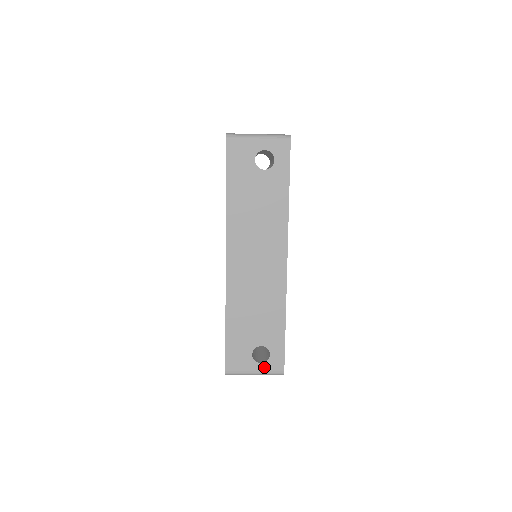
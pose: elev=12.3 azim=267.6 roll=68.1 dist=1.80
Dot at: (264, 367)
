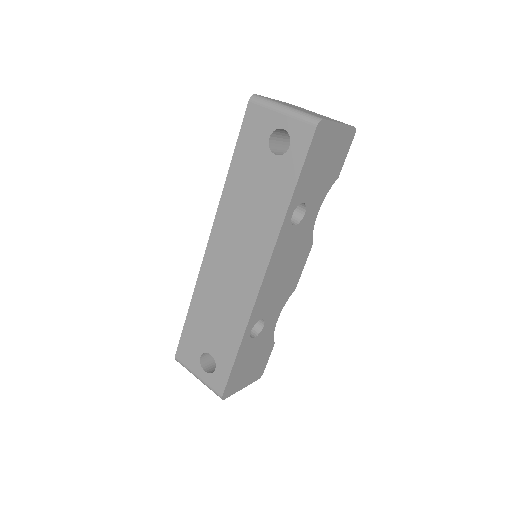
Dot at: (207, 378)
